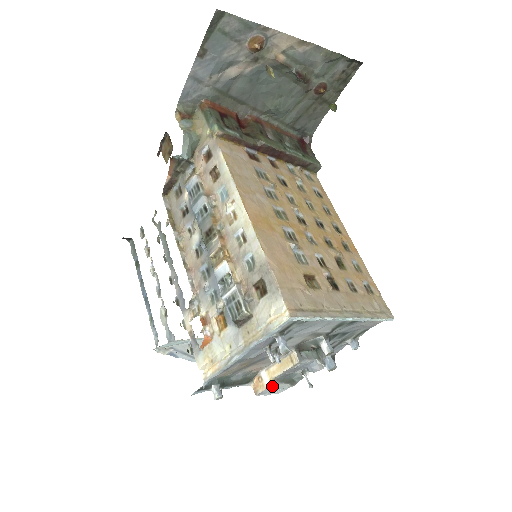
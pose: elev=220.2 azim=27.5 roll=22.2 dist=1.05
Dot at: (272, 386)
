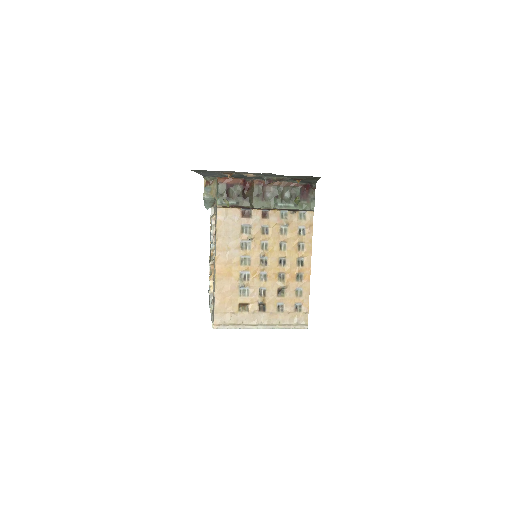
Dot at: occluded
